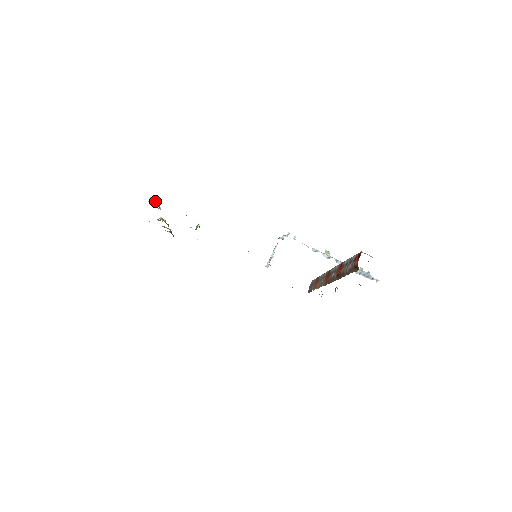
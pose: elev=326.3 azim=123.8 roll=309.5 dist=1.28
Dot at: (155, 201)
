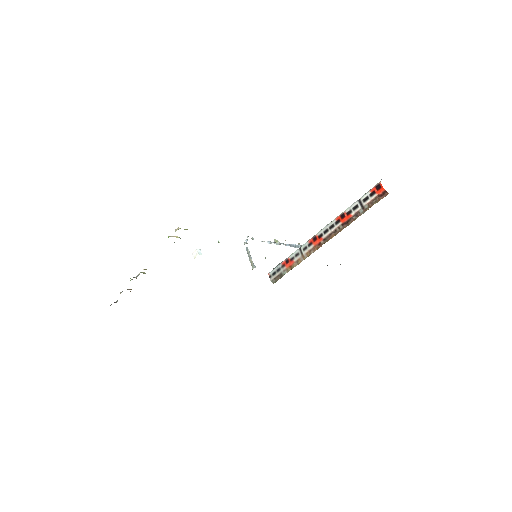
Dot at: (186, 229)
